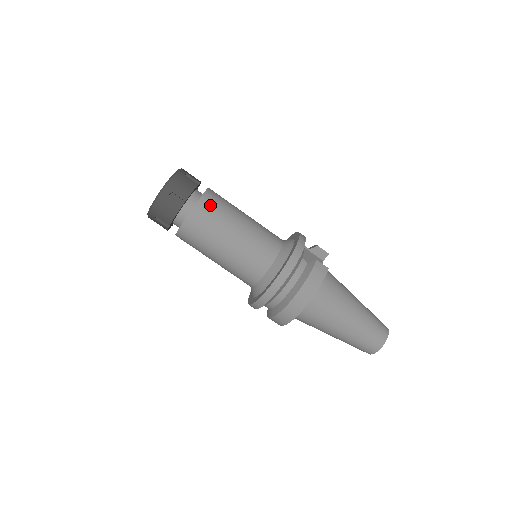
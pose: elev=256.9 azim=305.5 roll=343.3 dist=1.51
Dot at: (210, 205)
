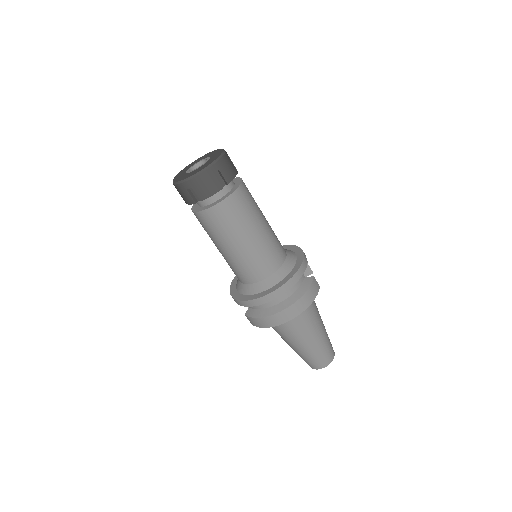
Dot at: (245, 196)
